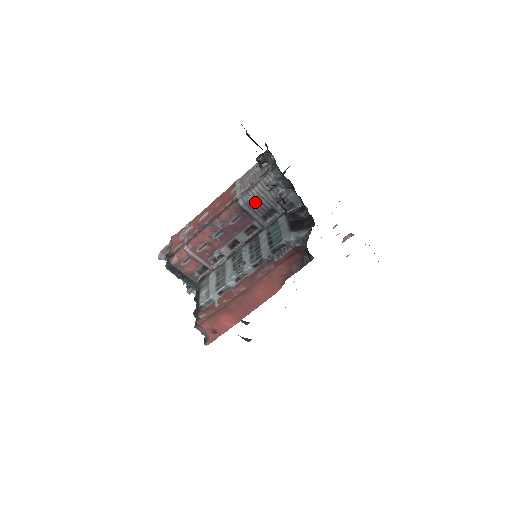
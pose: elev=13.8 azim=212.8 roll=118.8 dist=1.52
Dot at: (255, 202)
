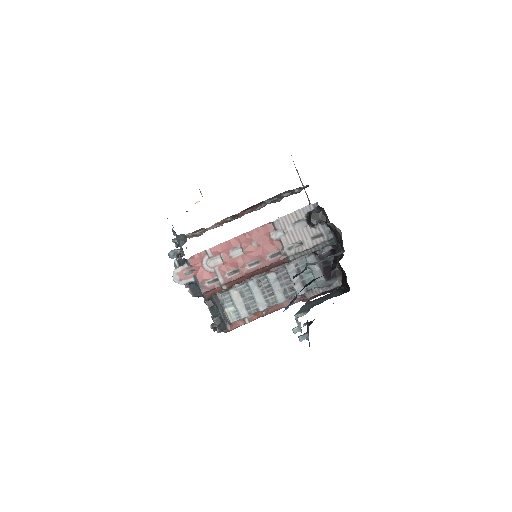
Dot at: occluded
